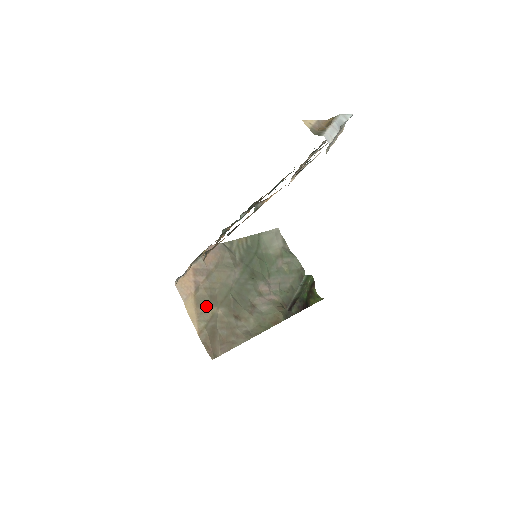
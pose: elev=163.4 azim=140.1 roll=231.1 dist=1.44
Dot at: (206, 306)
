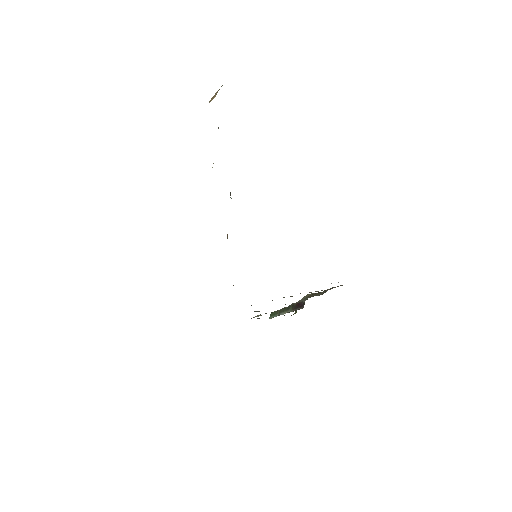
Dot at: occluded
